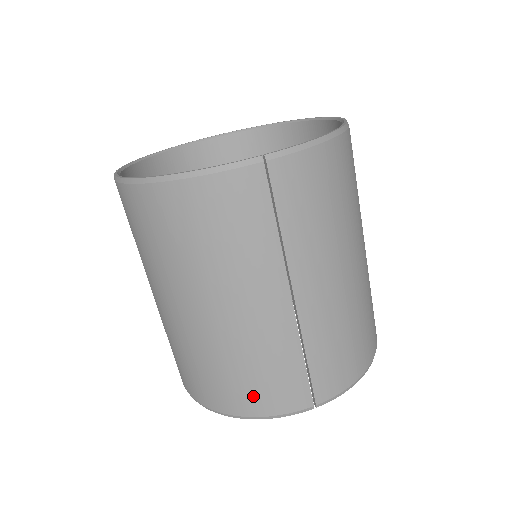
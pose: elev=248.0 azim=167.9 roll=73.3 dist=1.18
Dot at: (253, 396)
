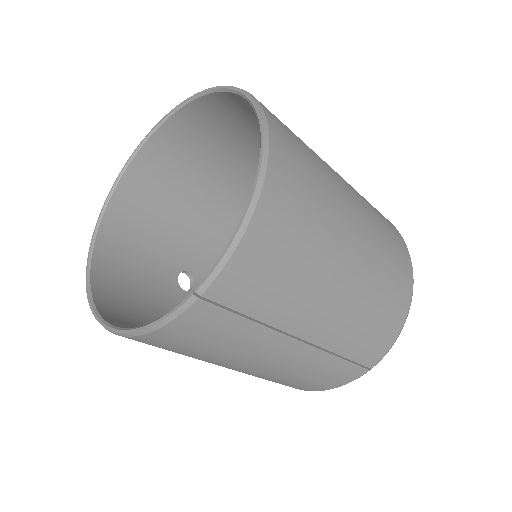
Dot at: (314, 386)
